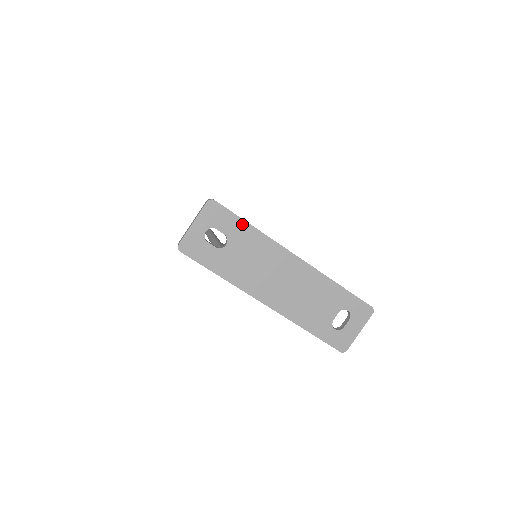
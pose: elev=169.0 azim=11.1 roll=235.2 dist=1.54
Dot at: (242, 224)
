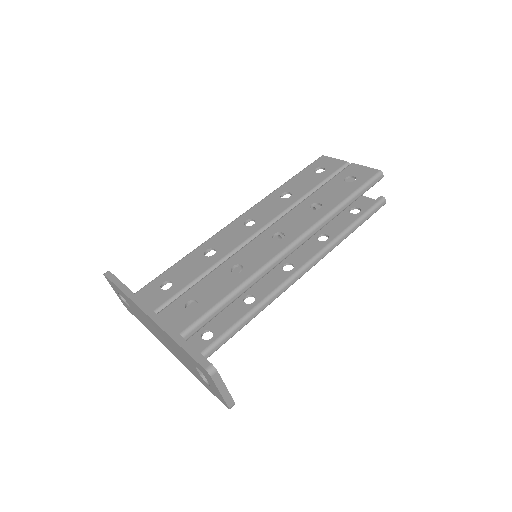
Dot at: (119, 289)
